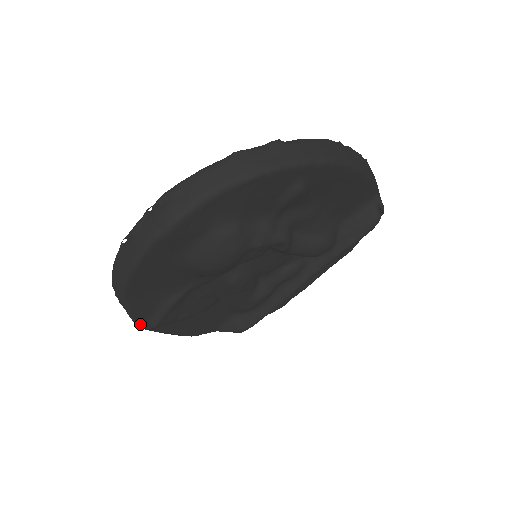
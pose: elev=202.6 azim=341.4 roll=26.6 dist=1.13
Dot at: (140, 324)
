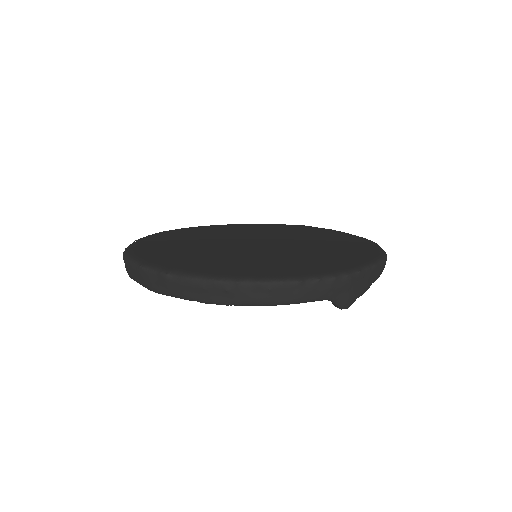
Dot at: occluded
